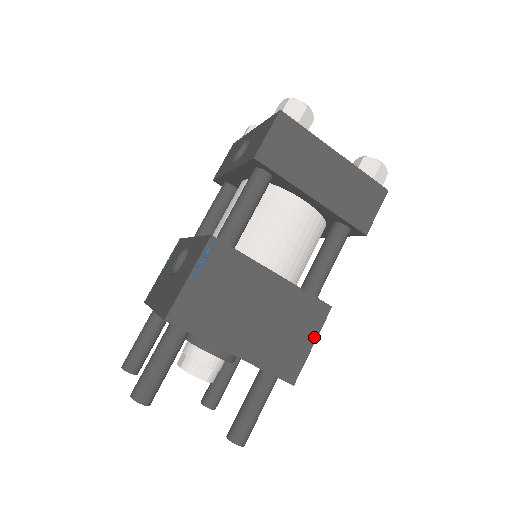
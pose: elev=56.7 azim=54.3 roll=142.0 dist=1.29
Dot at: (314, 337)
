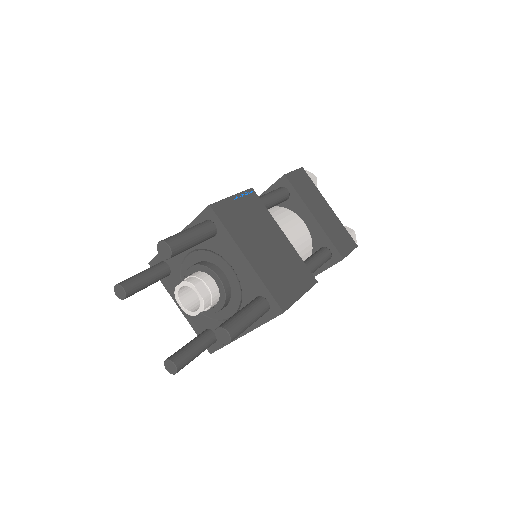
Dot at: (303, 291)
